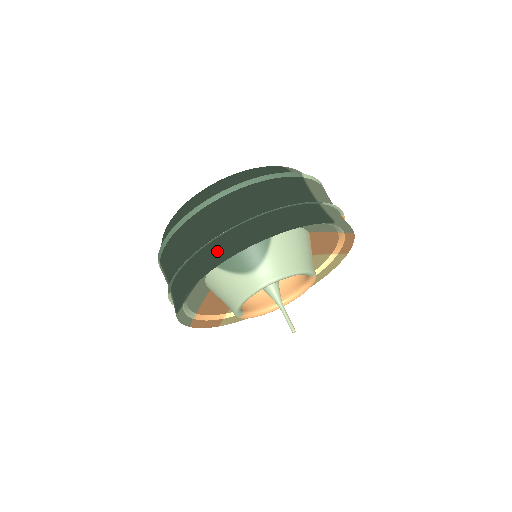
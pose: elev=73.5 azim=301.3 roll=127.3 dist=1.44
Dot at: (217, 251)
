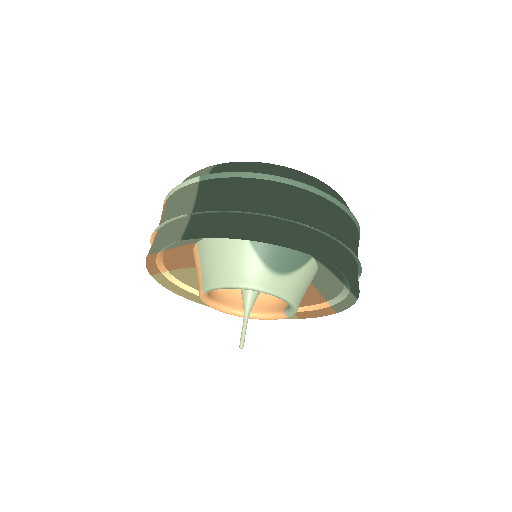
Dot at: (295, 235)
